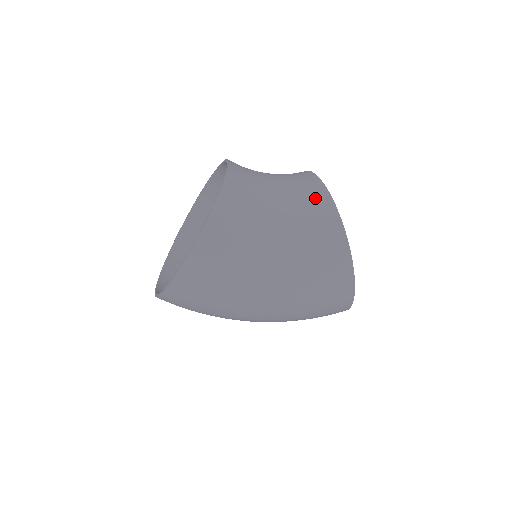
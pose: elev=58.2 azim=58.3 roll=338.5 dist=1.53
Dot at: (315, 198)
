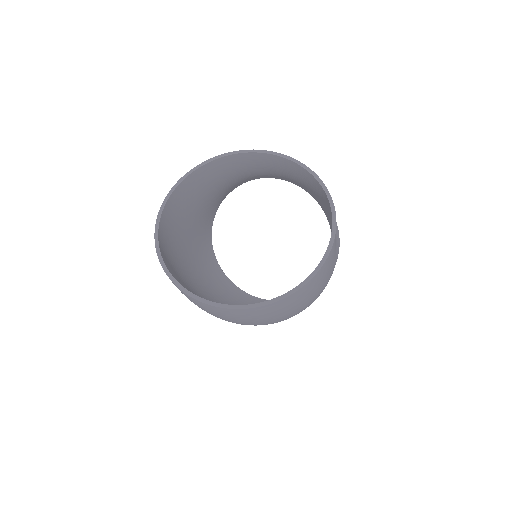
Dot at: occluded
